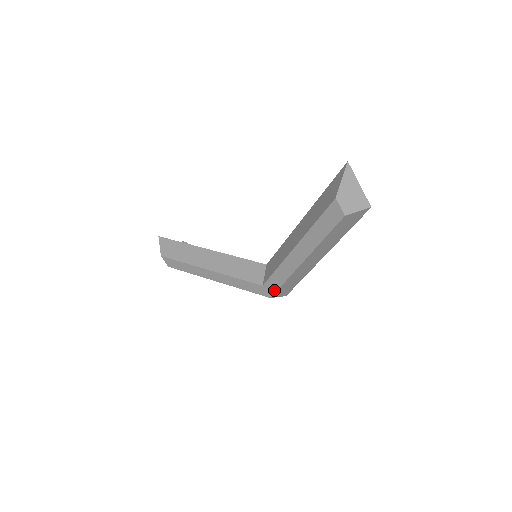
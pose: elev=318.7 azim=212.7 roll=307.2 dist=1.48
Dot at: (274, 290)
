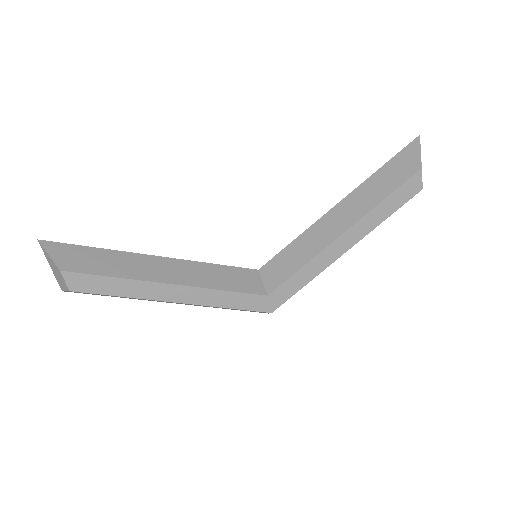
Dot at: (284, 299)
